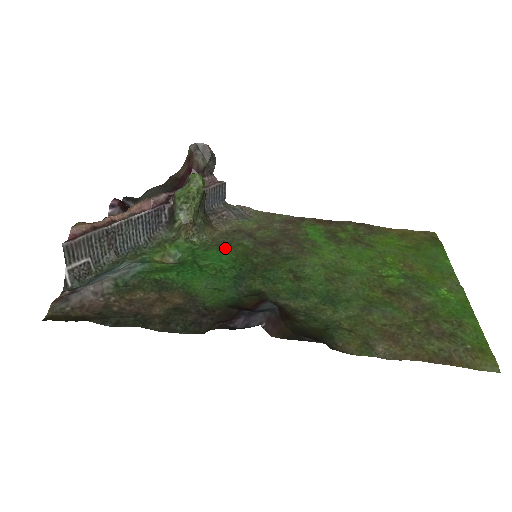
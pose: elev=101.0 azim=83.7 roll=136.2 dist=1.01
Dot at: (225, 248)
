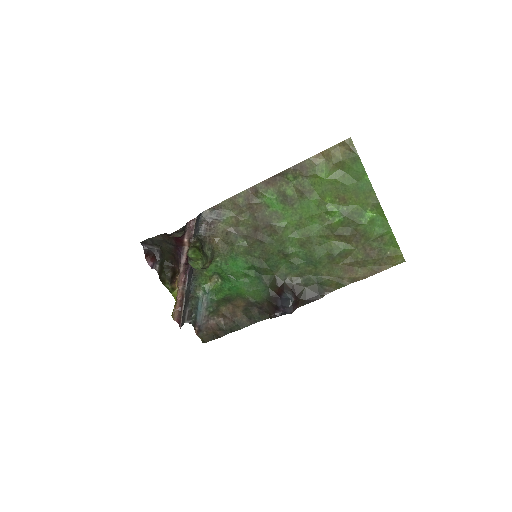
Dot at: (234, 256)
